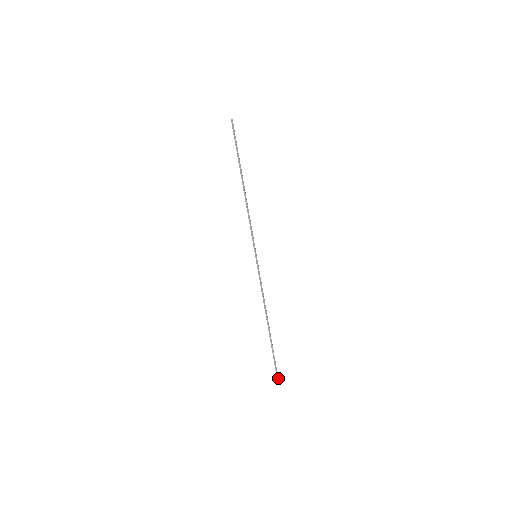
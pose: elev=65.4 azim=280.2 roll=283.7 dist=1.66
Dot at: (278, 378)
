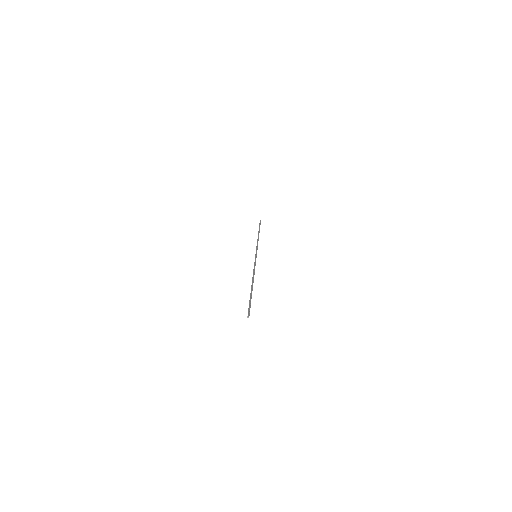
Dot at: occluded
